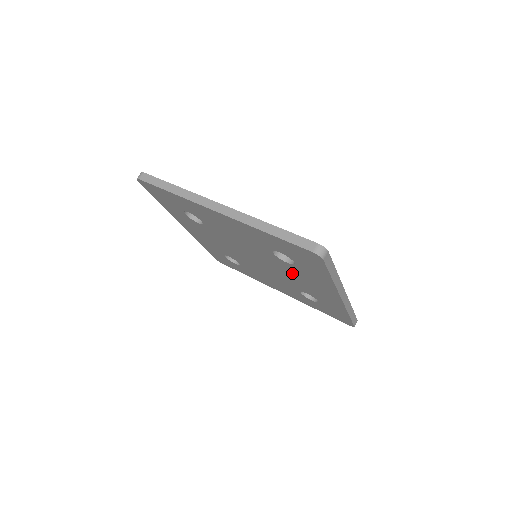
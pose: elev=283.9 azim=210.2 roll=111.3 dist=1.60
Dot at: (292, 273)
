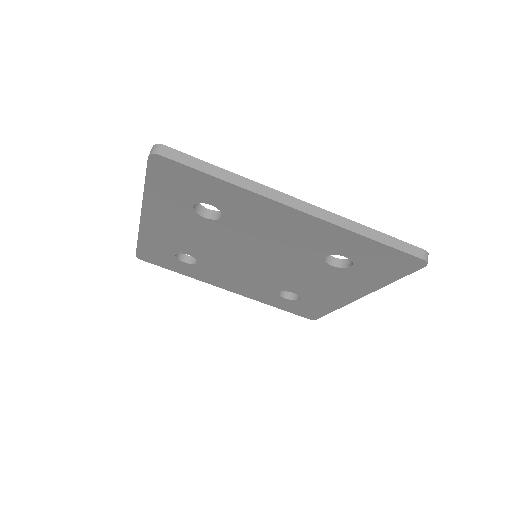
Dot at: (314, 275)
